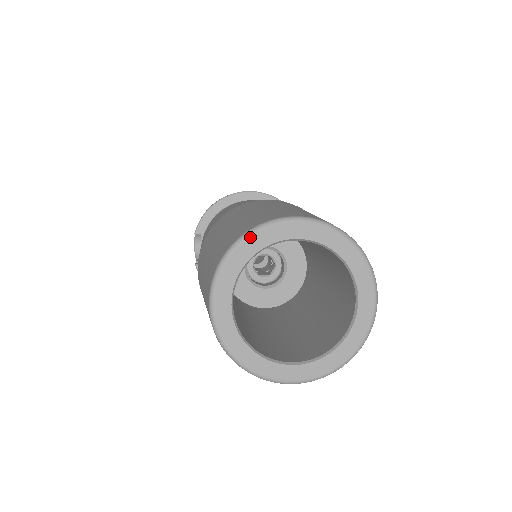
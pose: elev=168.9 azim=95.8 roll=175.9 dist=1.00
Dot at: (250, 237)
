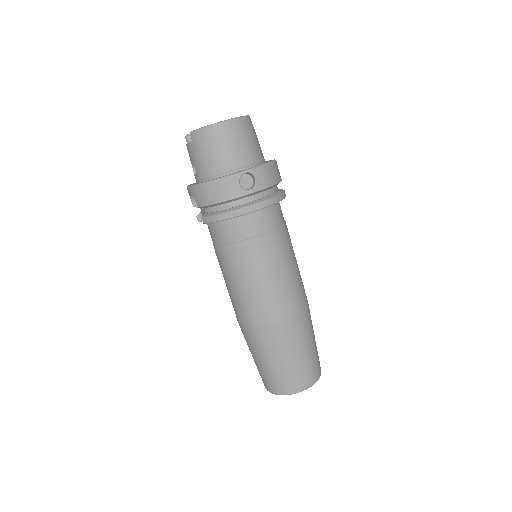
Dot at: occluded
